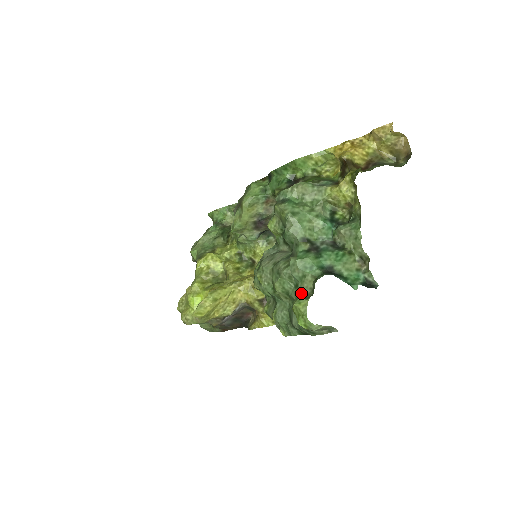
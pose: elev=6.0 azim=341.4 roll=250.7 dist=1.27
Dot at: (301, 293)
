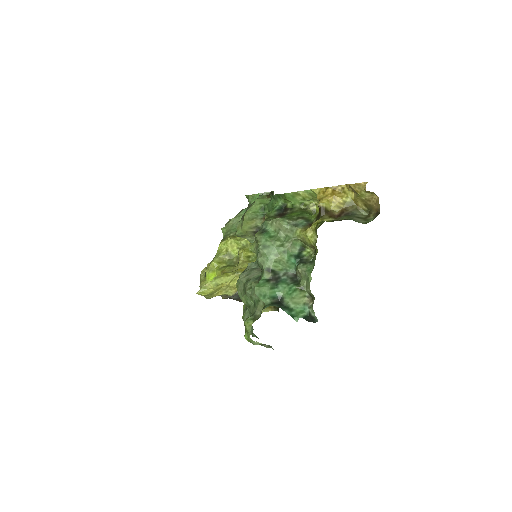
Dot at: (254, 313)
